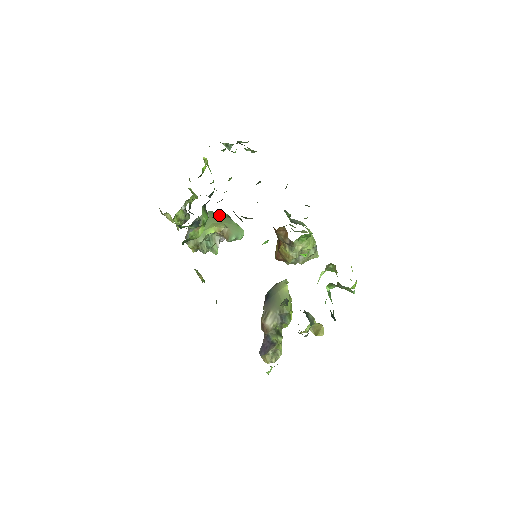
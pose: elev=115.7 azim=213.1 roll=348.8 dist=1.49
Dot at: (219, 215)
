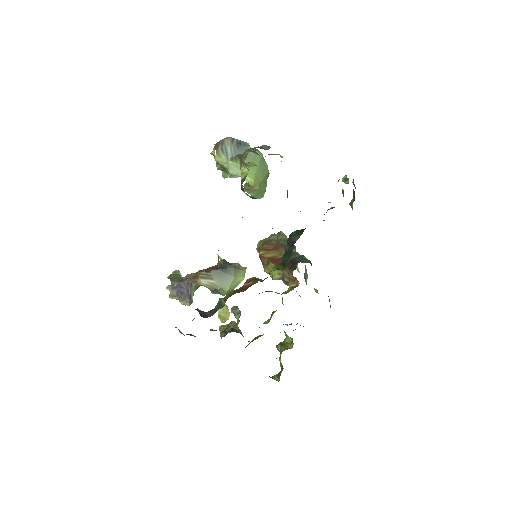
Dot at: (265, 169)
